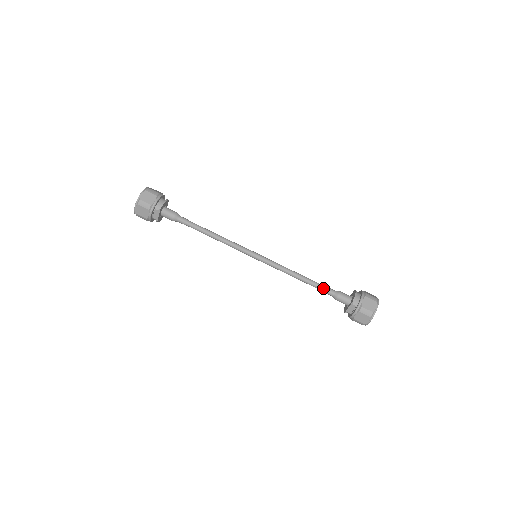
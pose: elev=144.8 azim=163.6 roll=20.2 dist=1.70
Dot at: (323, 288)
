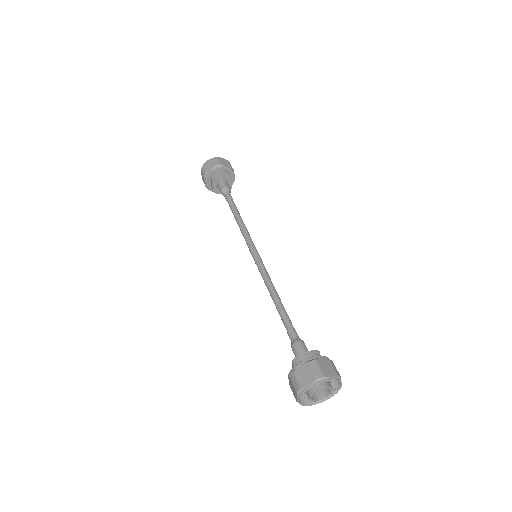
Dot at: (286, 326)
